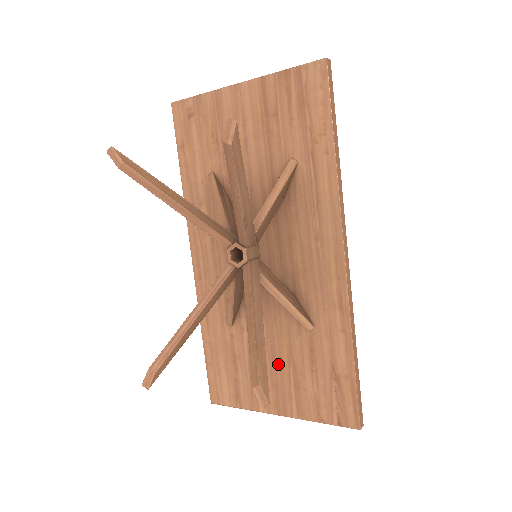
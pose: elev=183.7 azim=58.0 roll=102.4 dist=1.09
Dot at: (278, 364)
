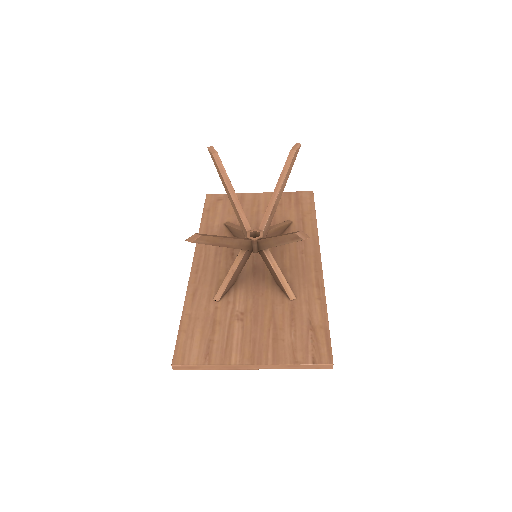
Dot at: (259, 324)
